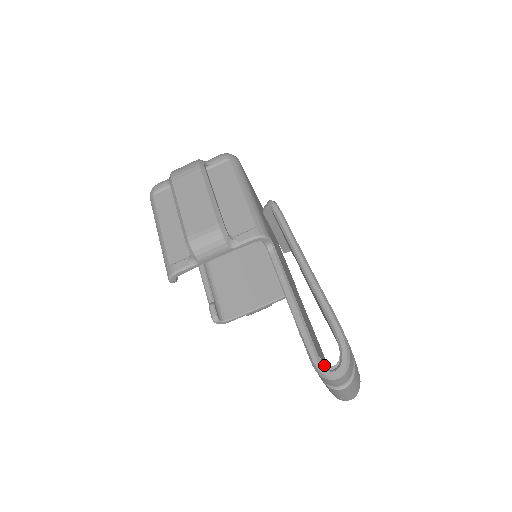
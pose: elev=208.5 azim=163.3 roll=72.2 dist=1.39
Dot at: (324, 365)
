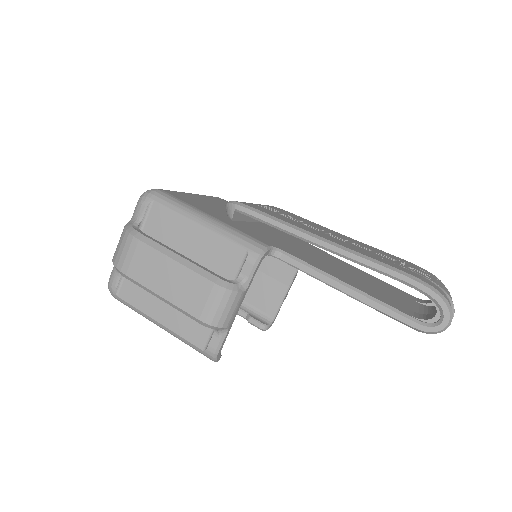
Dot at: (426, 322)
